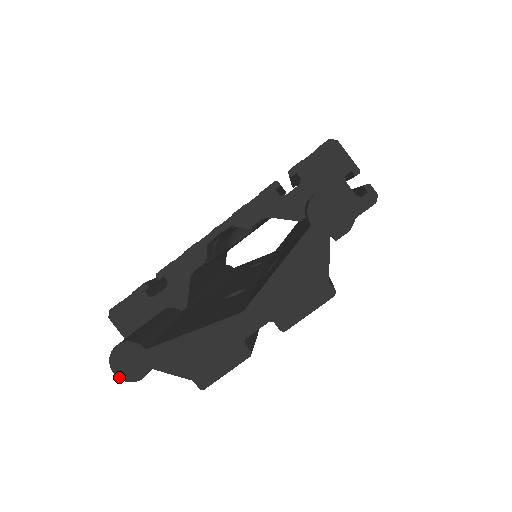
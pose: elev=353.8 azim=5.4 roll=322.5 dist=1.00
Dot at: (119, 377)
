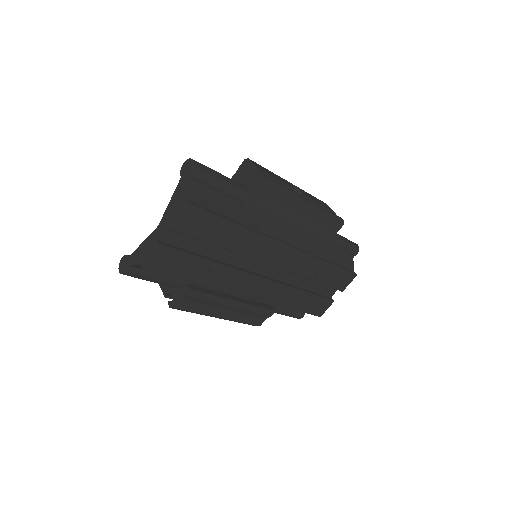
Dot at: (120, 273)
